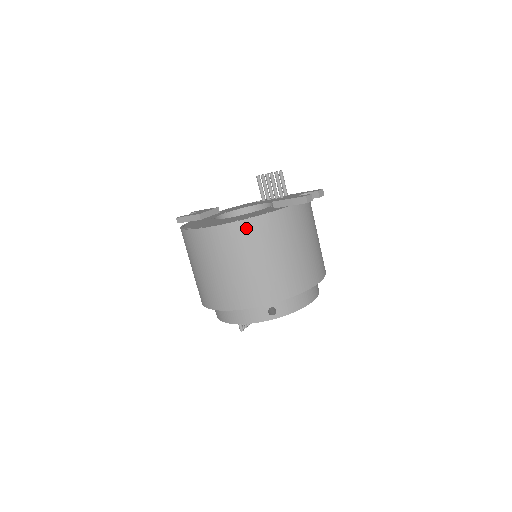
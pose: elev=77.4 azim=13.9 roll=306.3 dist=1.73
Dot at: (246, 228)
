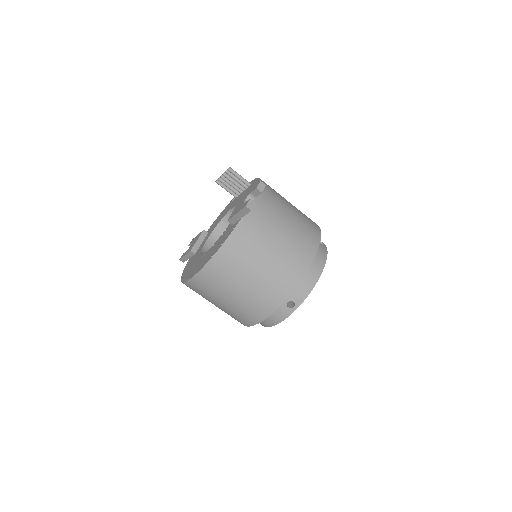
Dot at: (218, 263)
